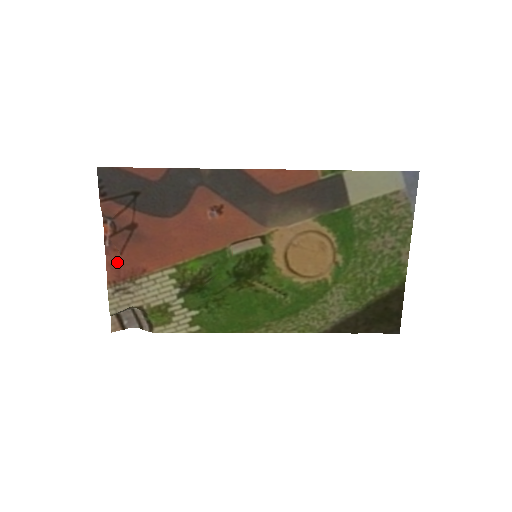
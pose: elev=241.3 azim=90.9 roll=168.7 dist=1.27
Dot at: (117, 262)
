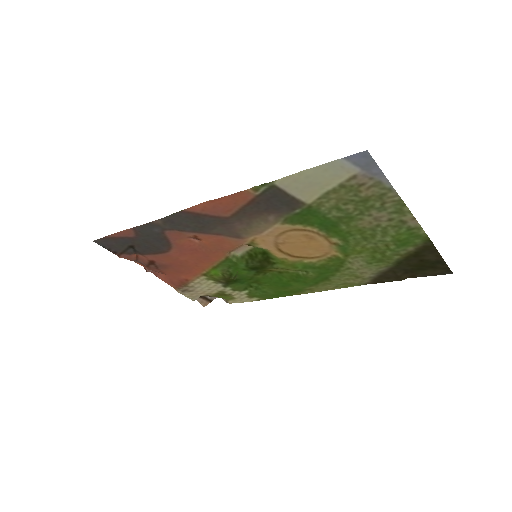
Dot at: (167, 278)
